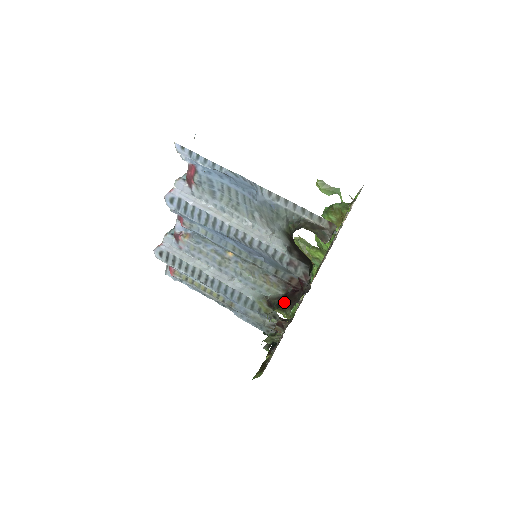
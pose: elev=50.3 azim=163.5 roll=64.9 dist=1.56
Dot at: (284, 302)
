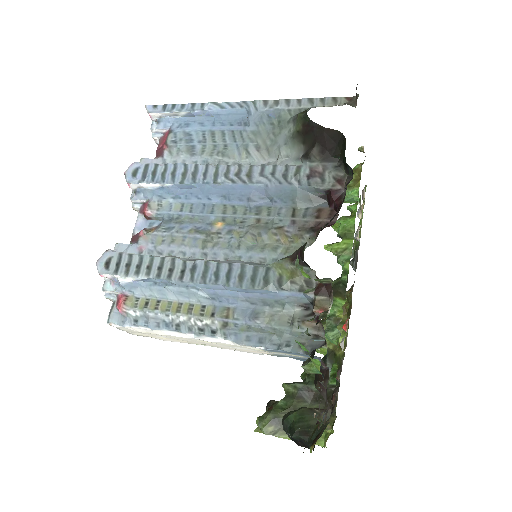
Dot at: occluded
